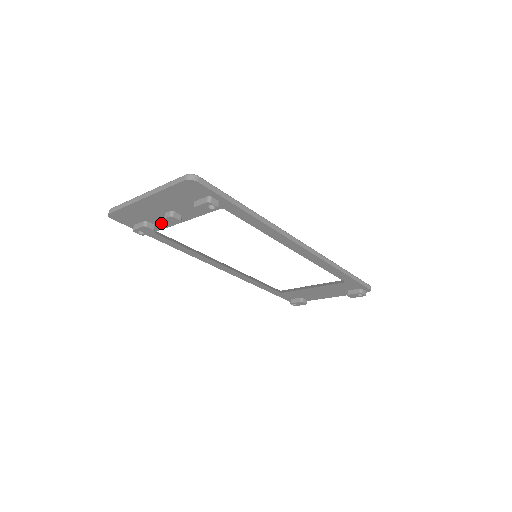
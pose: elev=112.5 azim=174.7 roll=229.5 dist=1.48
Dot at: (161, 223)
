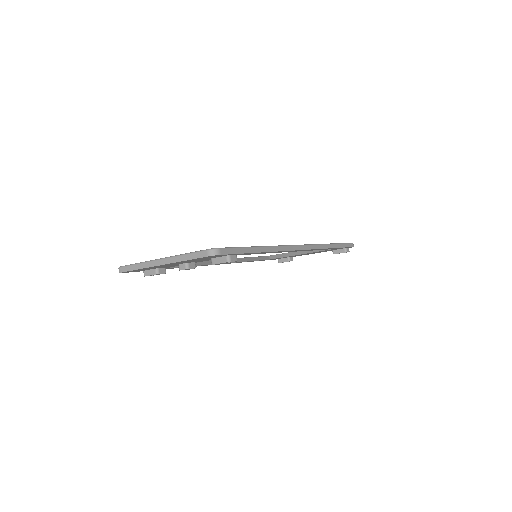
Dot at: (172, 266)
